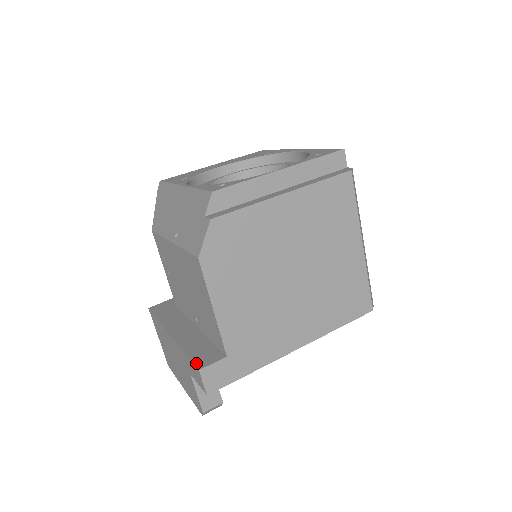
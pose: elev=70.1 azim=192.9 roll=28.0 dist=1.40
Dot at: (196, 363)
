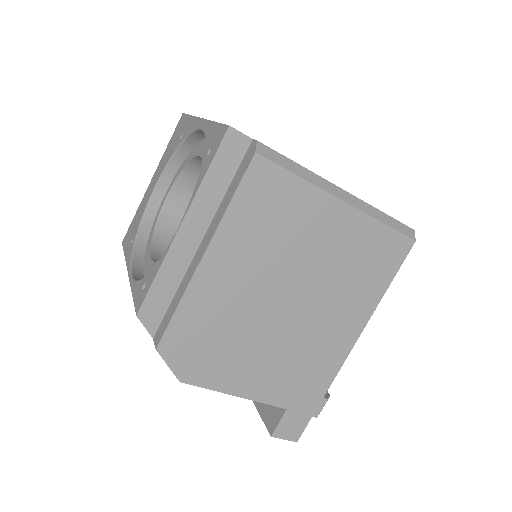
Dot at: (266, 425)
